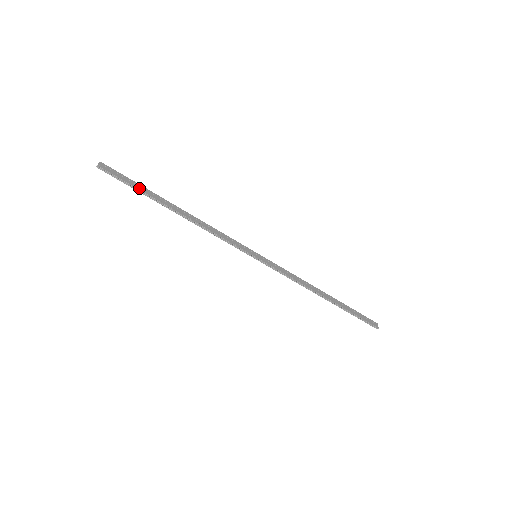
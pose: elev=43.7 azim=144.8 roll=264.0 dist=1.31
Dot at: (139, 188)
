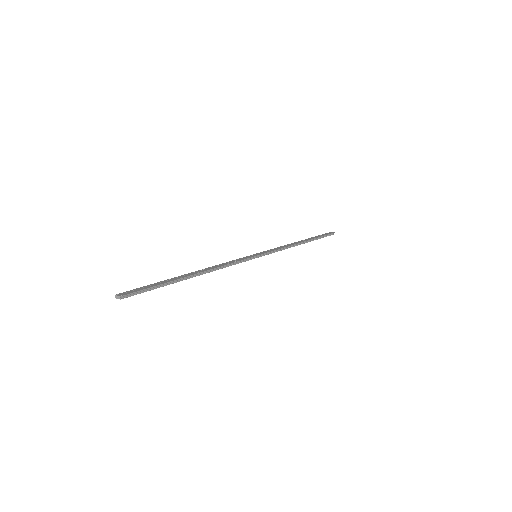
Dot at: (160, 284)
